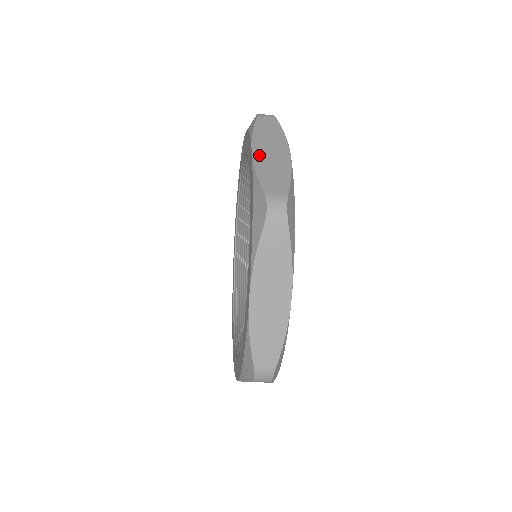
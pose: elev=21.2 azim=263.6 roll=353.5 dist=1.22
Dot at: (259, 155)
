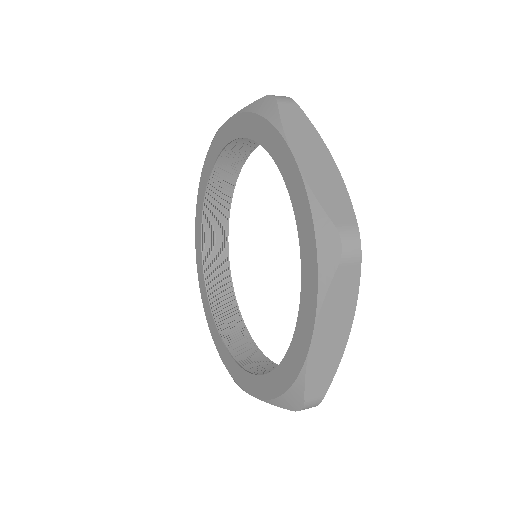
Dot at: (317, 348)
